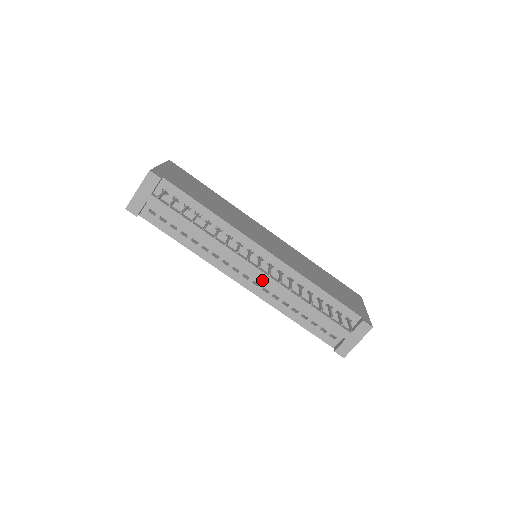
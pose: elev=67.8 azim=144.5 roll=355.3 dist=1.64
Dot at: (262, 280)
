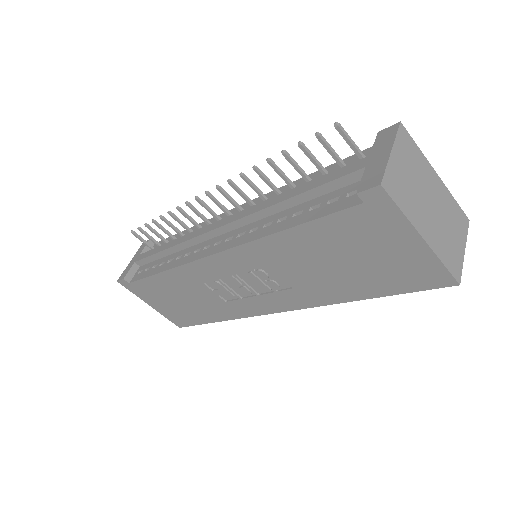
Dot at: (230, 222)
